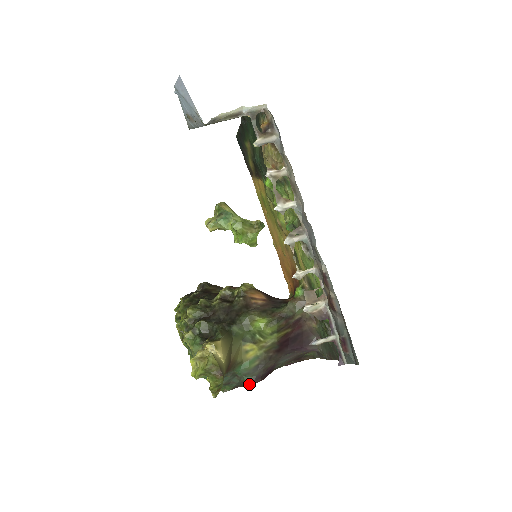
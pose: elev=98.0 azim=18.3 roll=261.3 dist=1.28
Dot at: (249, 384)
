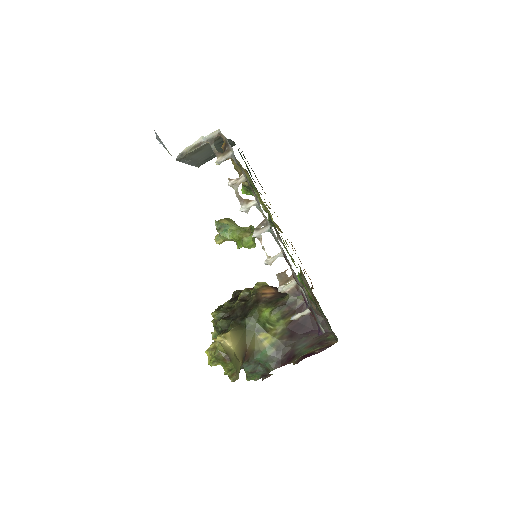
Dot at: (271, 370)
